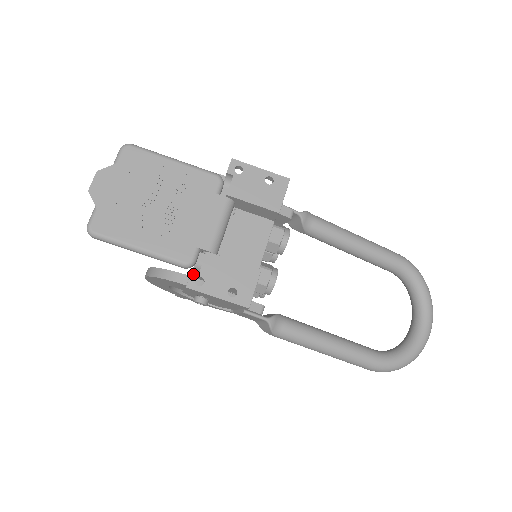
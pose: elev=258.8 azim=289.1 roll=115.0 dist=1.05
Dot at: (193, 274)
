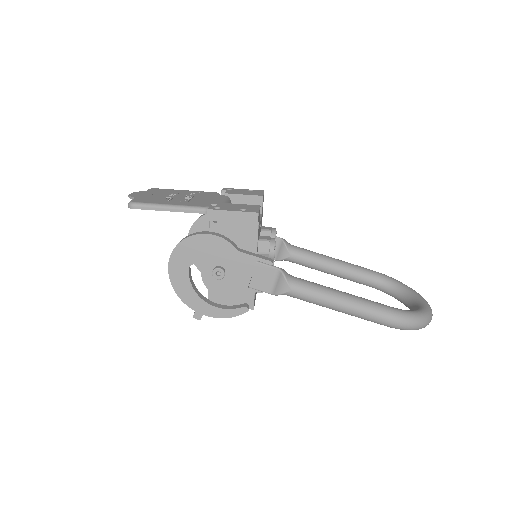
Dot at: (211, 207)
